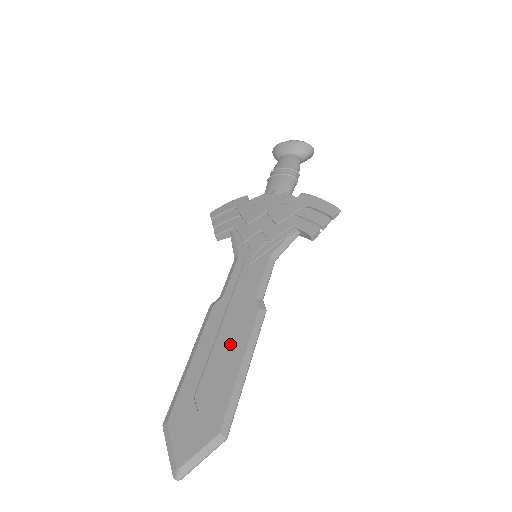
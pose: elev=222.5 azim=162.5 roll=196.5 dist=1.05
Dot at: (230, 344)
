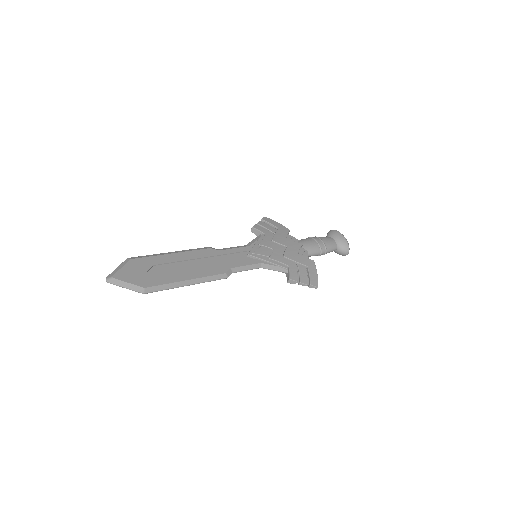
Dot at: (195, 268)
